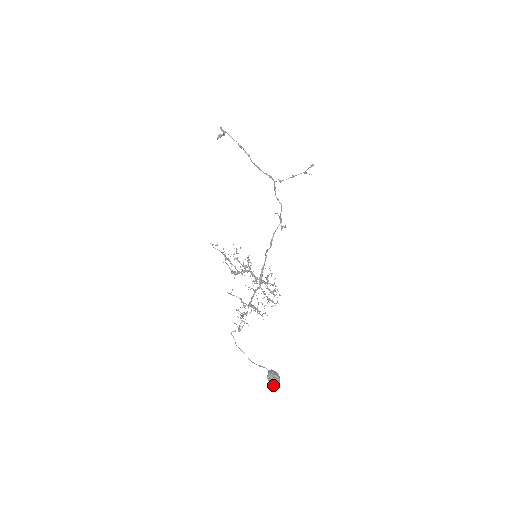
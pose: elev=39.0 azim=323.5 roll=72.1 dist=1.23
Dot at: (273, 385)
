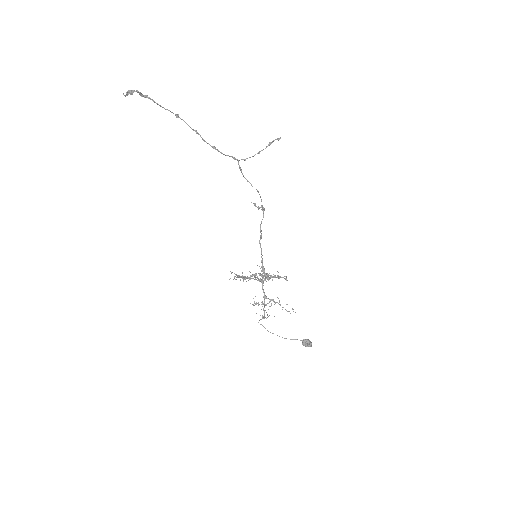
Dot at: (307, 346)
